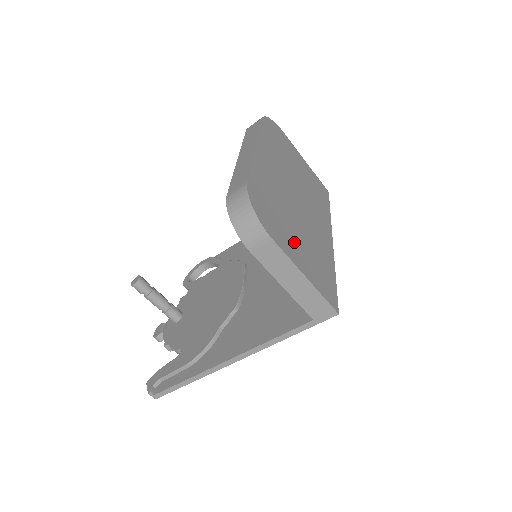
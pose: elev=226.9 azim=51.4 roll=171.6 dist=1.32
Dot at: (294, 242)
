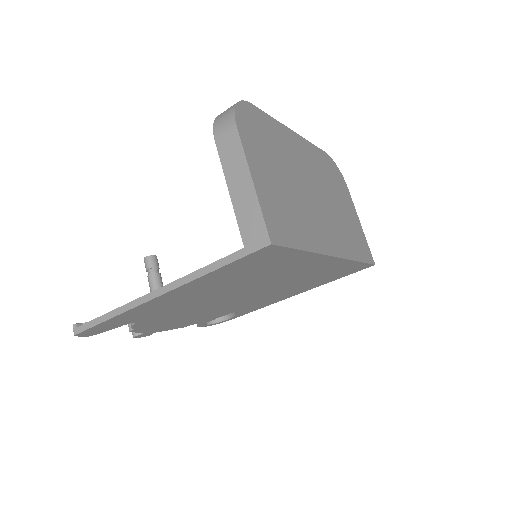
Dot at: (267, 169)
